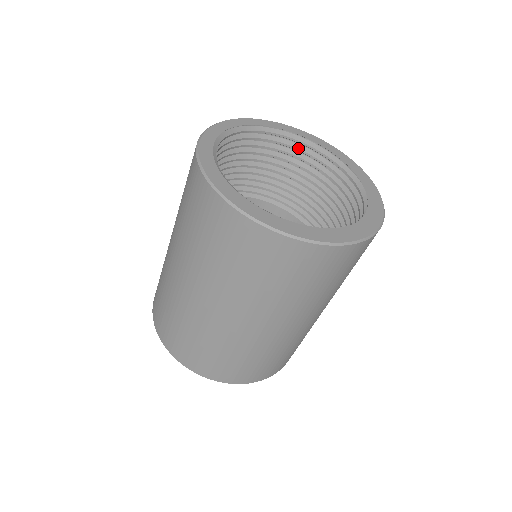
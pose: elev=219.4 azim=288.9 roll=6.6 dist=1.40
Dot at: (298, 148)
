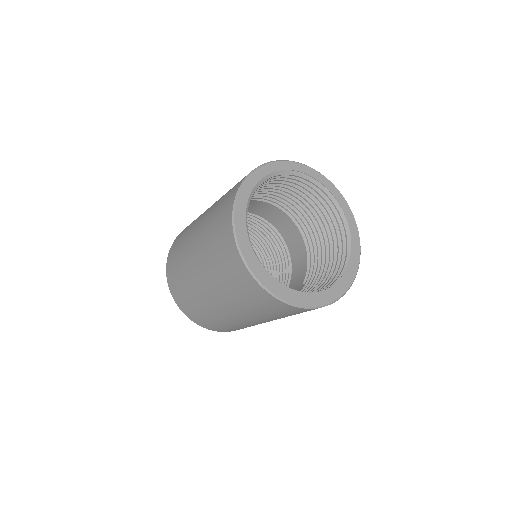
Dot at: (328, 202)
